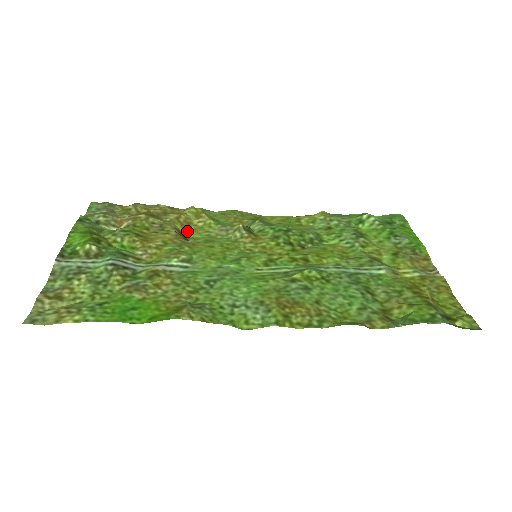
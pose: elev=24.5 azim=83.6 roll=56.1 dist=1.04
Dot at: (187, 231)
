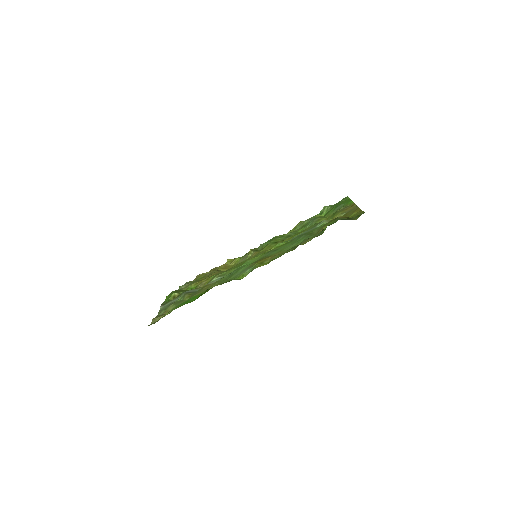
Dot at: occluded
